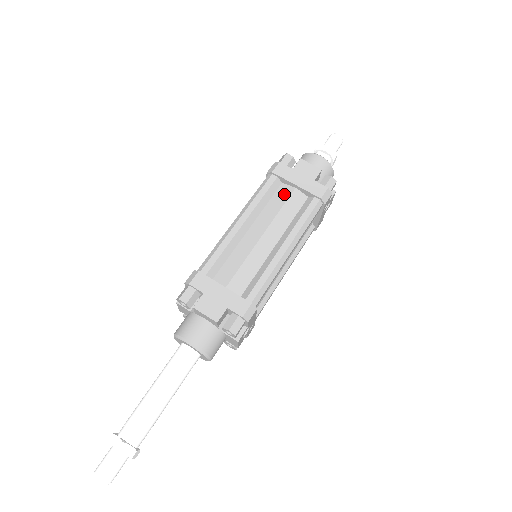
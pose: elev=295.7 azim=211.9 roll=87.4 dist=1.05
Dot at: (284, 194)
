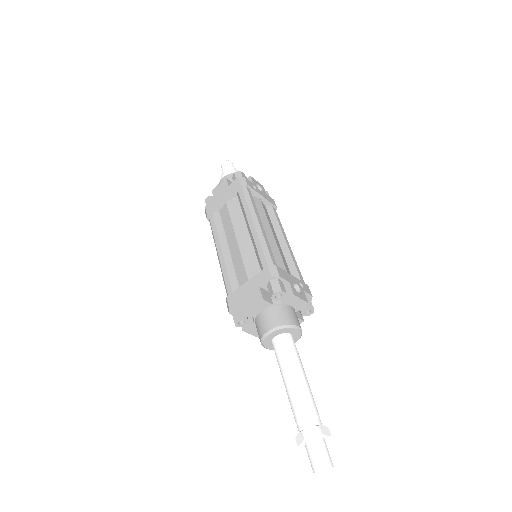
Dot at: (225, 212)
